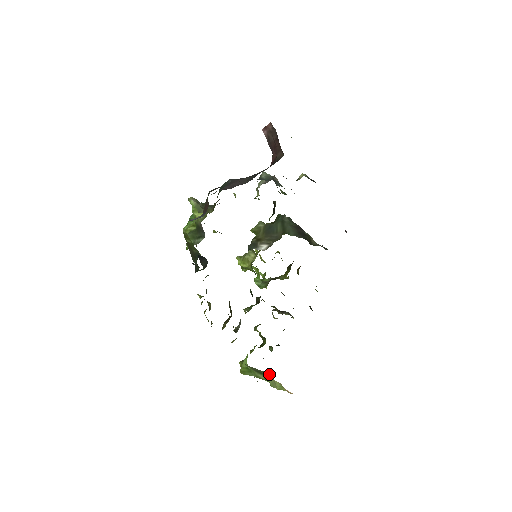
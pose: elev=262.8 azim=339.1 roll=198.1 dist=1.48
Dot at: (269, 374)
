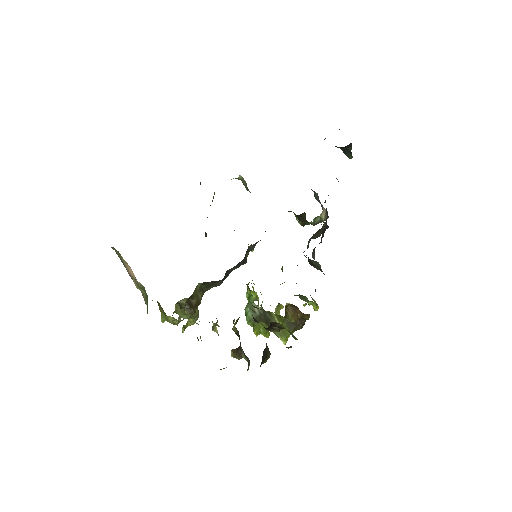
Dot at: (147, 300)
